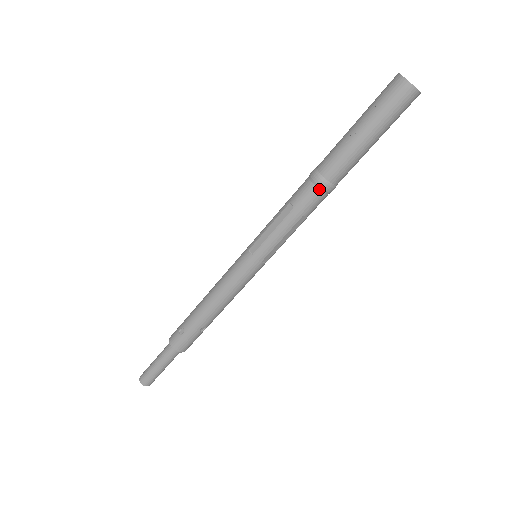
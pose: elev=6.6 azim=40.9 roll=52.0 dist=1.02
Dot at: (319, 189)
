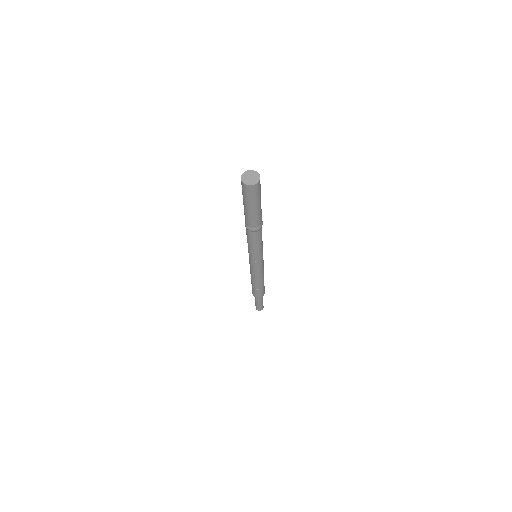
Dot at: (248, 230)
